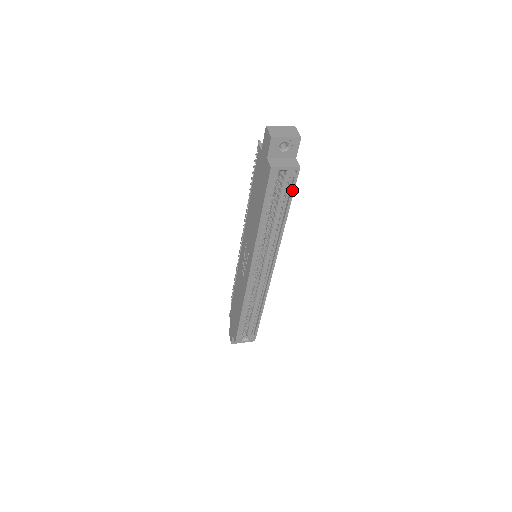
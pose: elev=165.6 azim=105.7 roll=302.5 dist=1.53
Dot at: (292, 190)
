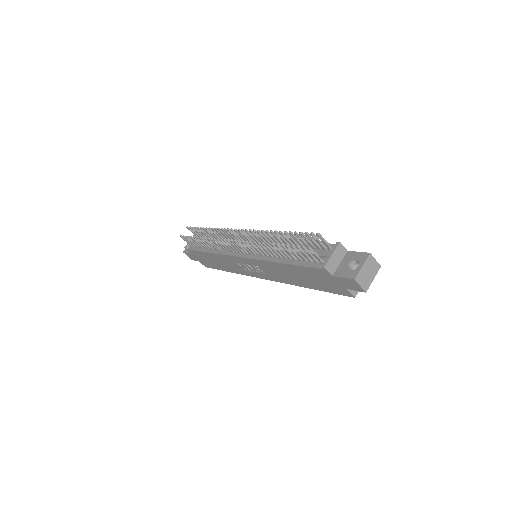
Dot at: occluded
